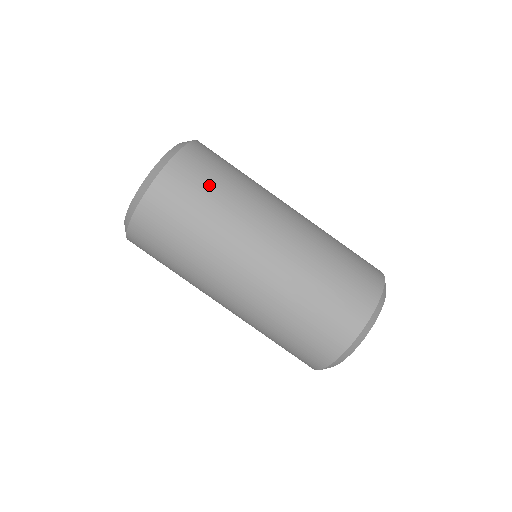
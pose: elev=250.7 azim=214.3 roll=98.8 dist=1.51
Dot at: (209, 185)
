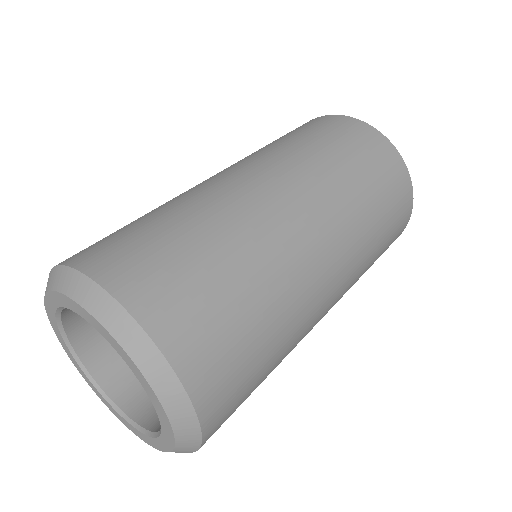
Dot at: (238, 316)
